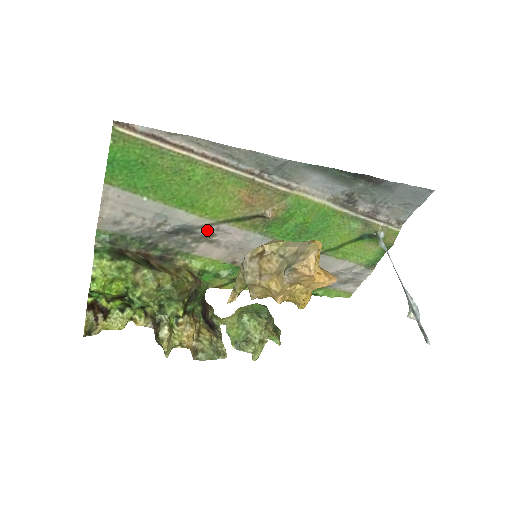
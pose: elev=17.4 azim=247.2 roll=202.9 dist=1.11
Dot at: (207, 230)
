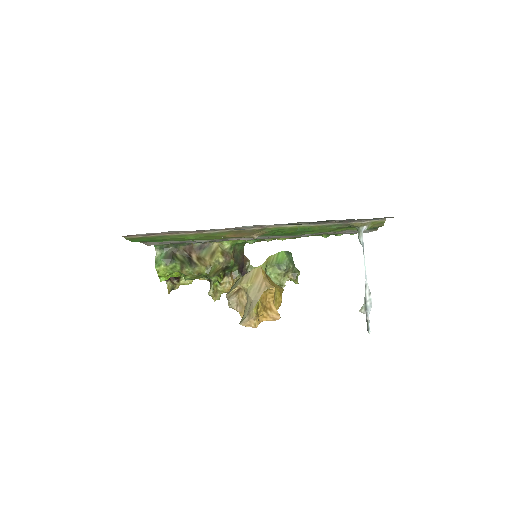
Dot at: (220, 240)
